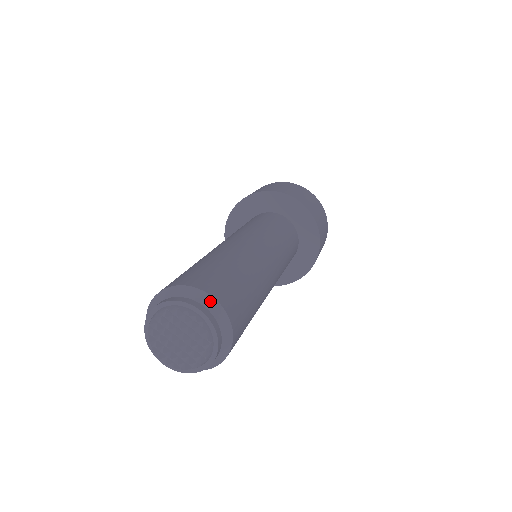
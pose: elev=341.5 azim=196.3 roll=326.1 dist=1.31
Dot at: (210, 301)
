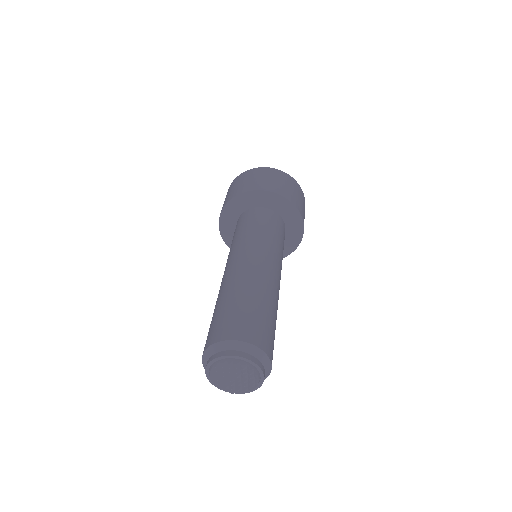
Dot at: (269, 370)
